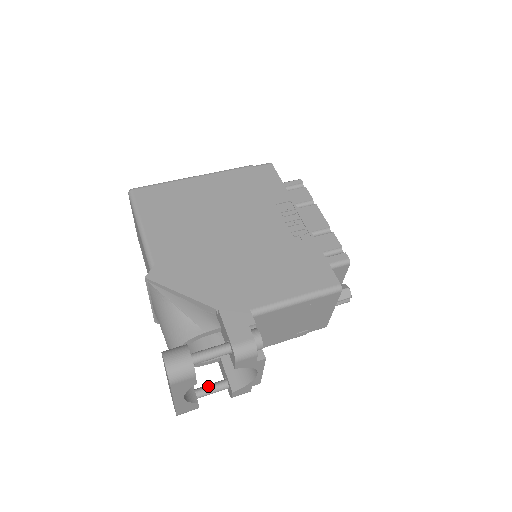
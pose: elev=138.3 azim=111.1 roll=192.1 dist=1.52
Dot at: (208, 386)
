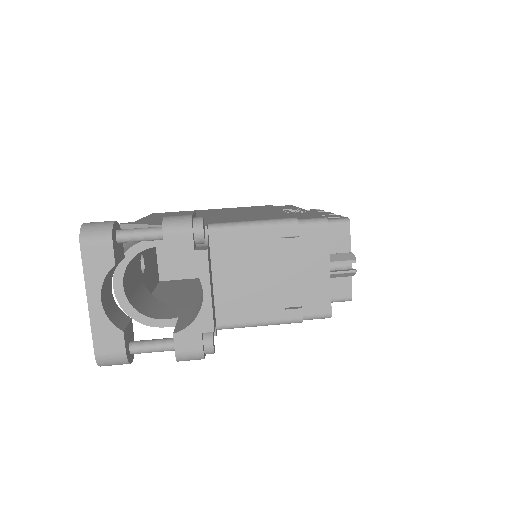
Dot at: occluded
